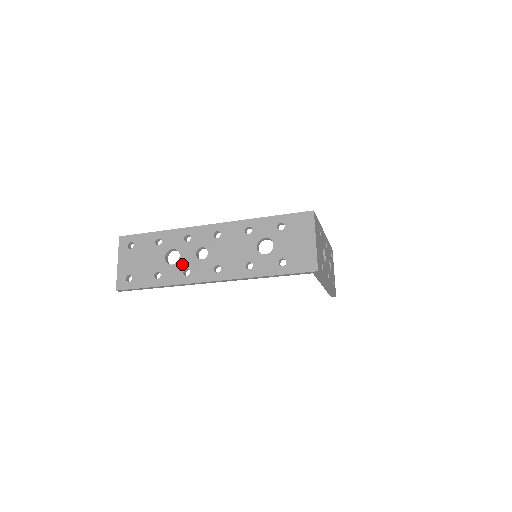
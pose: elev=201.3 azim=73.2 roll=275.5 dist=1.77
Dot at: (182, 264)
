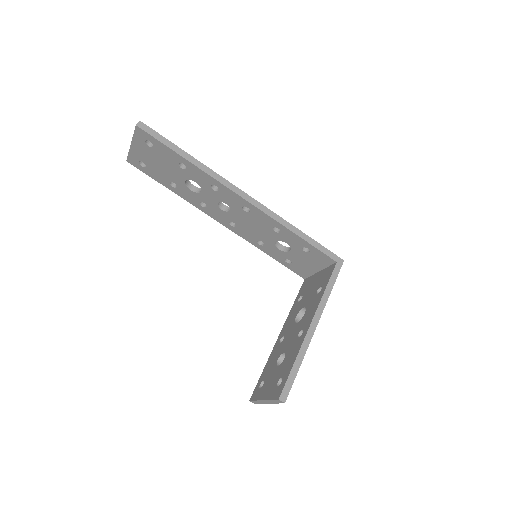
Dot at: occluded
